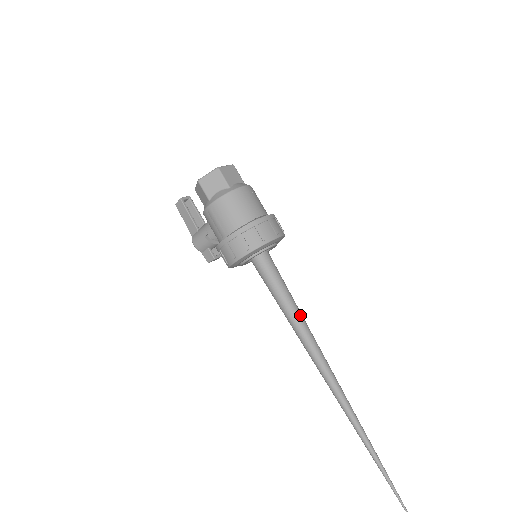
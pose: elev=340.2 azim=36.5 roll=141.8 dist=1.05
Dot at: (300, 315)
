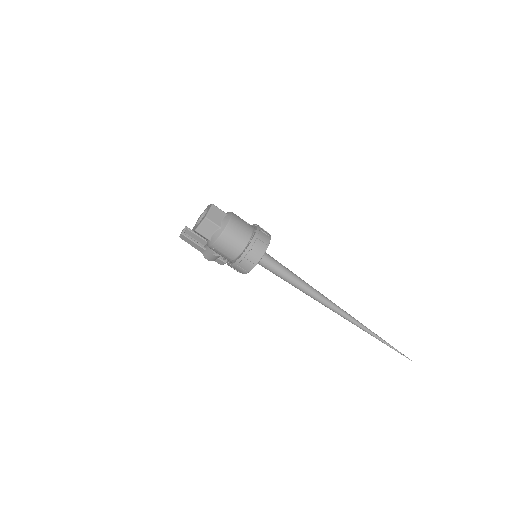
Dot at: (301, 281)
